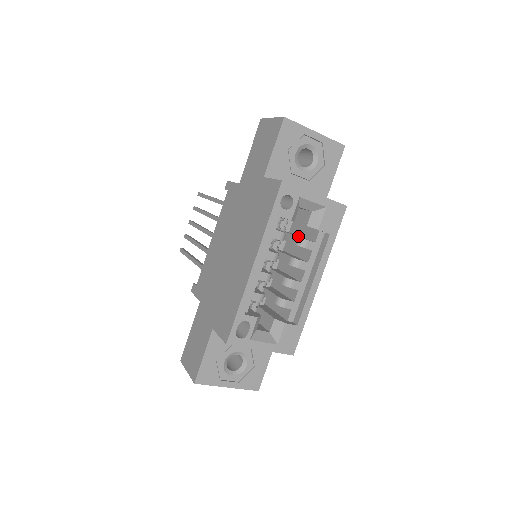
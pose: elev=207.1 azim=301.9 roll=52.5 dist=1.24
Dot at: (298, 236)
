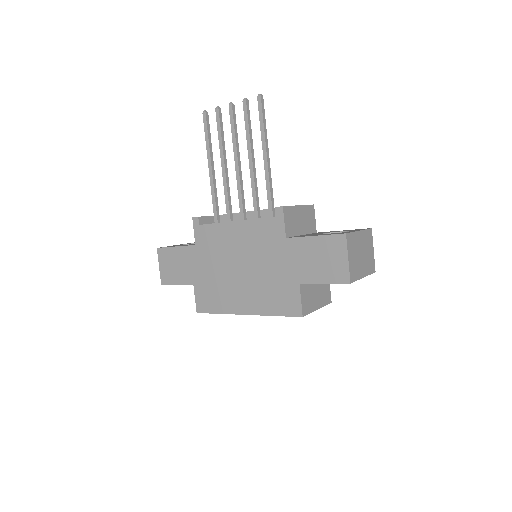
Dot at: occluded
